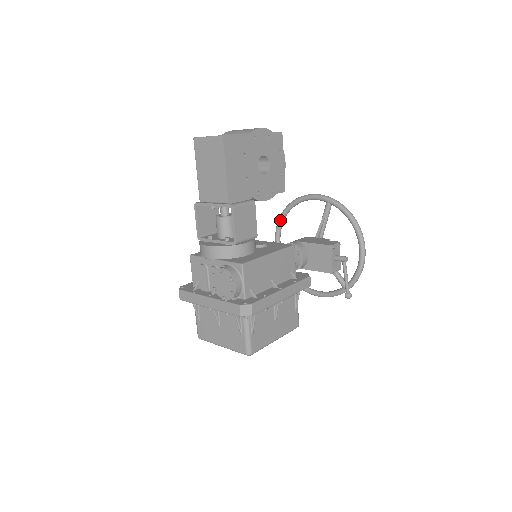
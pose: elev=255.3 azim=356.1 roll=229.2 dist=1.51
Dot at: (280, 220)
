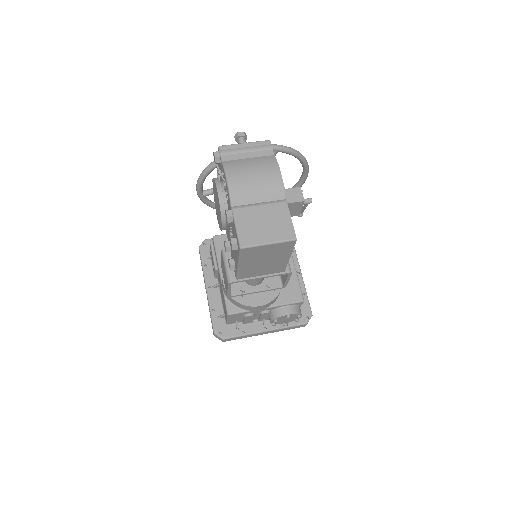
Dot at: (207, 175)
